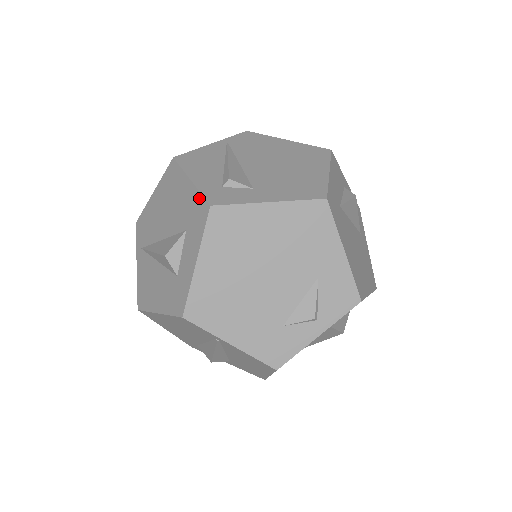
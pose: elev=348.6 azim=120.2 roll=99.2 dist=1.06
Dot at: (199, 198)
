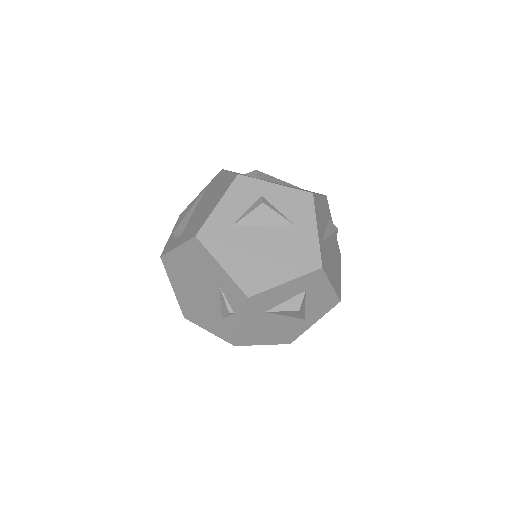
Dot at: occluded
